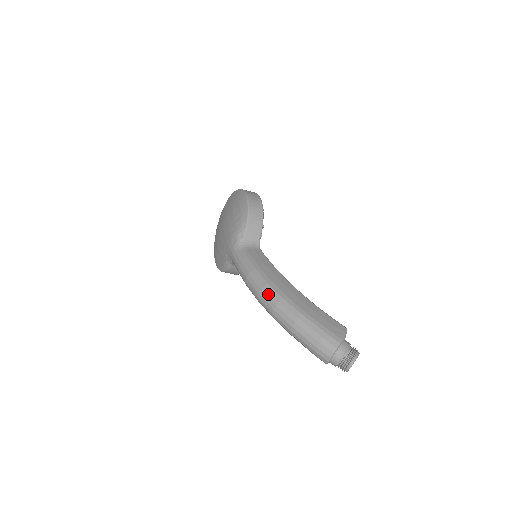
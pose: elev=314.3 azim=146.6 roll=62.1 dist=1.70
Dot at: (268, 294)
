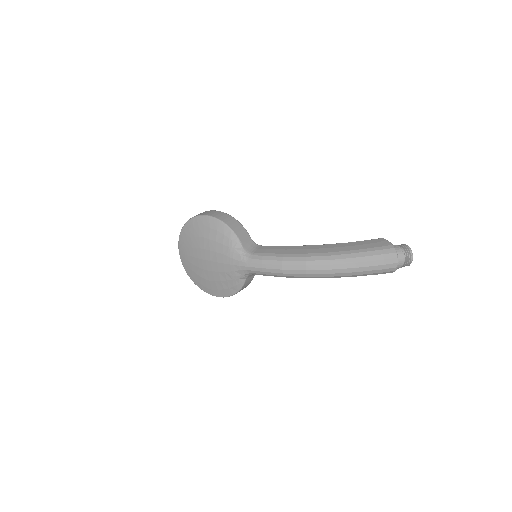
Dot at: (315, 263)
